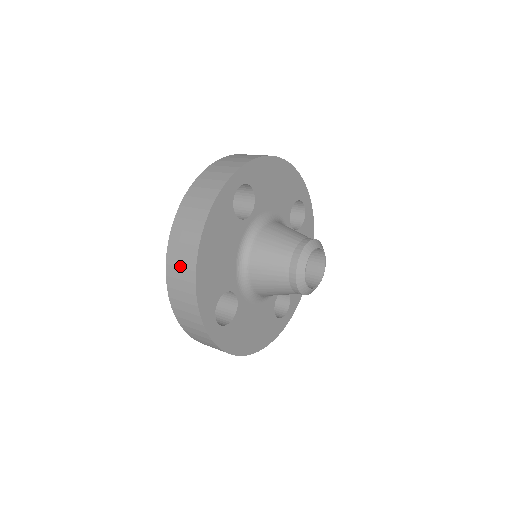
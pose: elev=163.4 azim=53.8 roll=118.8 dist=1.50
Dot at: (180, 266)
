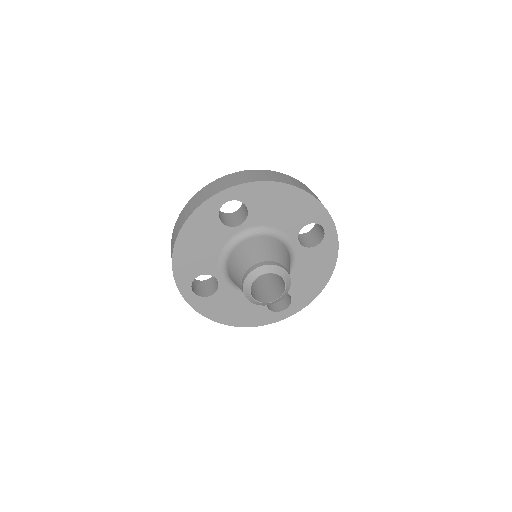
Dot at: (172, 244)
